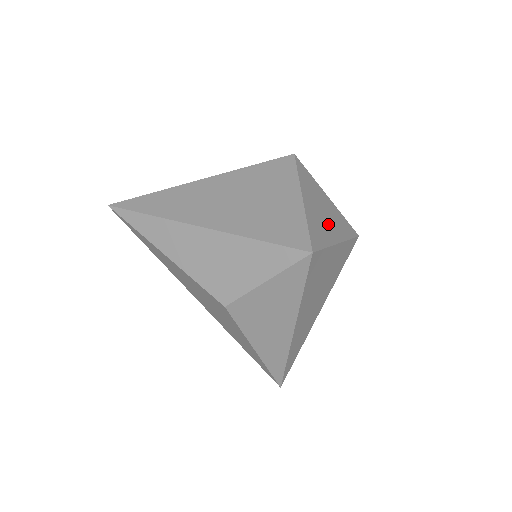
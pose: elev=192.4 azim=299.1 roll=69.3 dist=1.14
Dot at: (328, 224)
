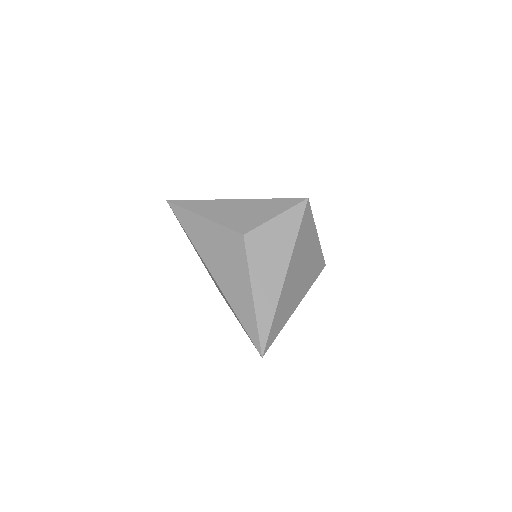
Dot at: occluded
